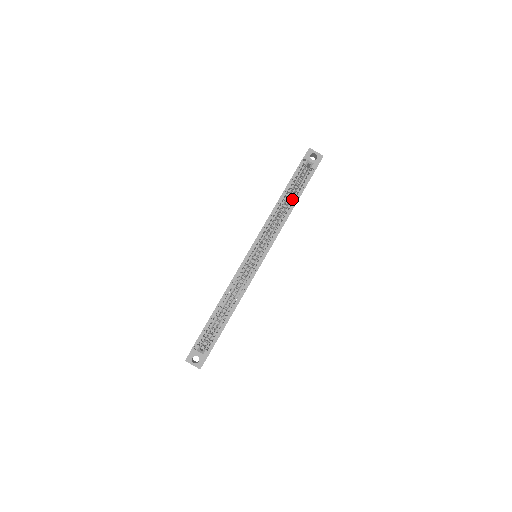
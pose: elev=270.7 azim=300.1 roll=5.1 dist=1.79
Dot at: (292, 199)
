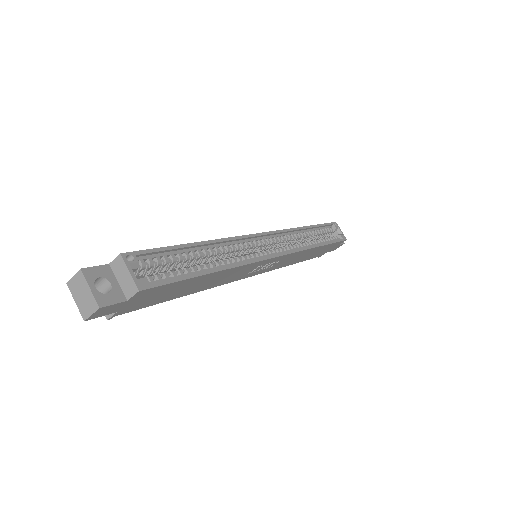
Dot at: (318, 240)
